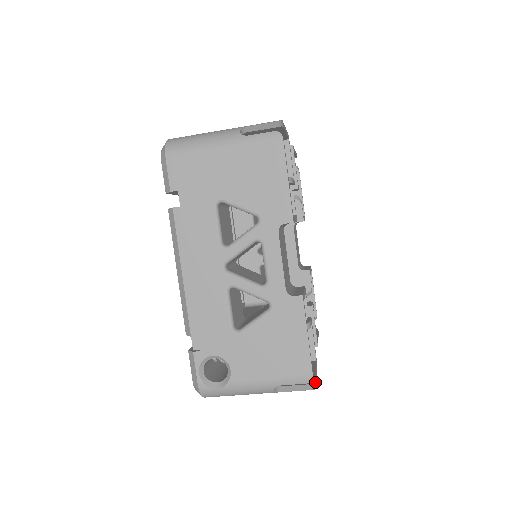
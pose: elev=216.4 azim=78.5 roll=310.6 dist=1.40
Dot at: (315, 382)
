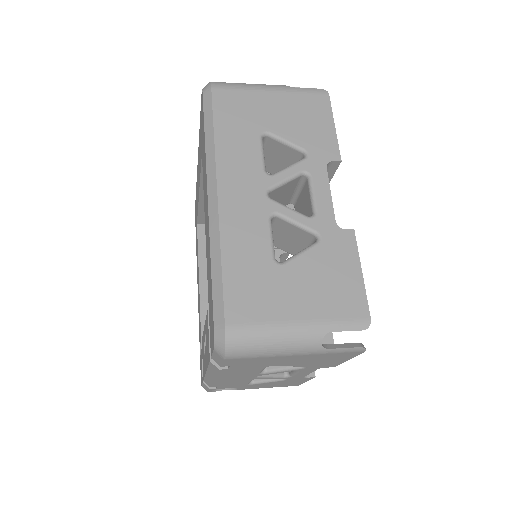
Dot at: occluded
